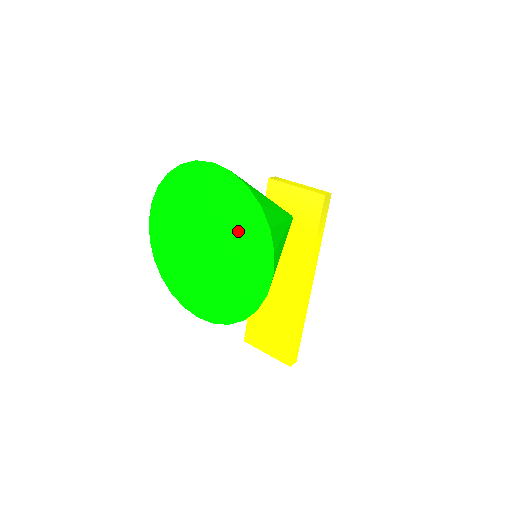
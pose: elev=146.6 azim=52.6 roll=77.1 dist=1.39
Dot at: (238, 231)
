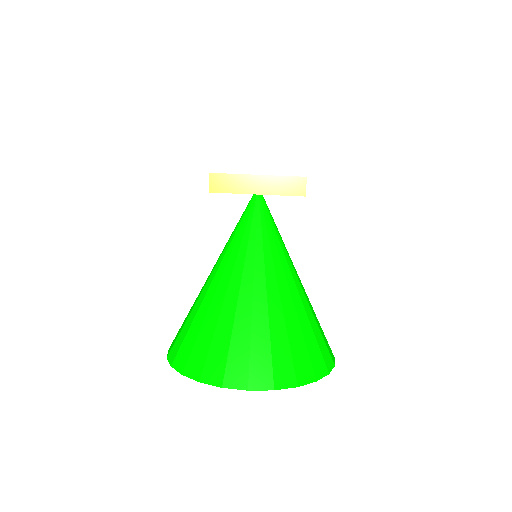
Dot at: occluded
